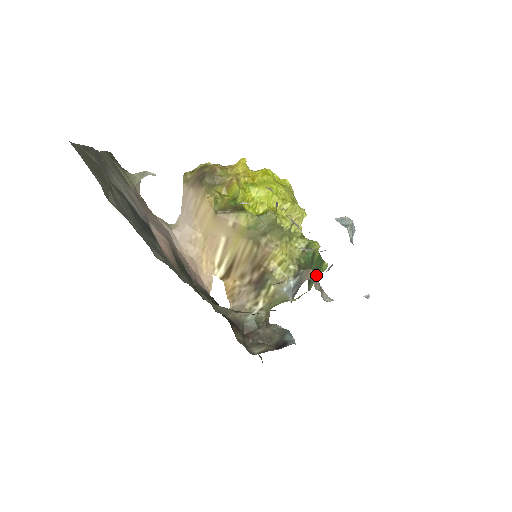
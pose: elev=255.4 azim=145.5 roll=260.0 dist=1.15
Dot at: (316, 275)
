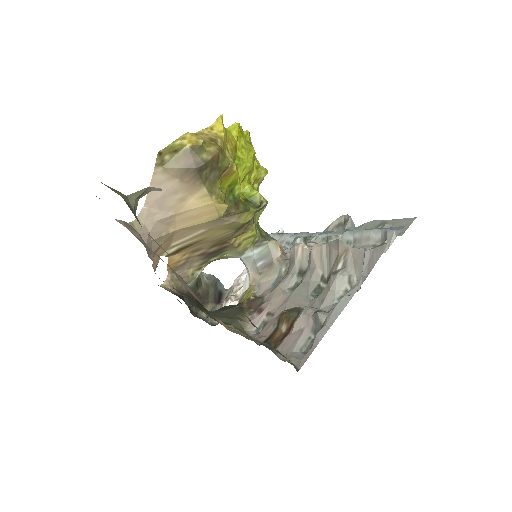
Dot at: occluded
